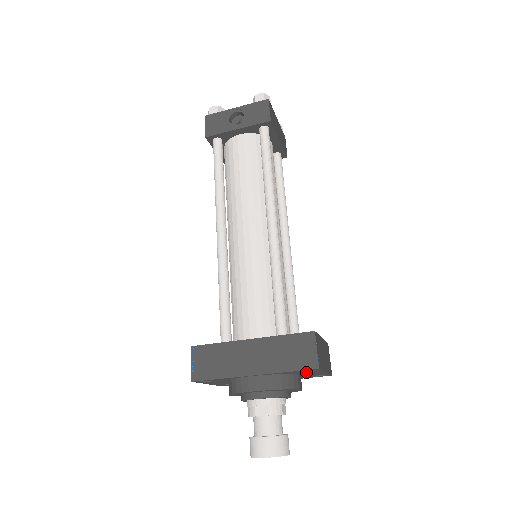
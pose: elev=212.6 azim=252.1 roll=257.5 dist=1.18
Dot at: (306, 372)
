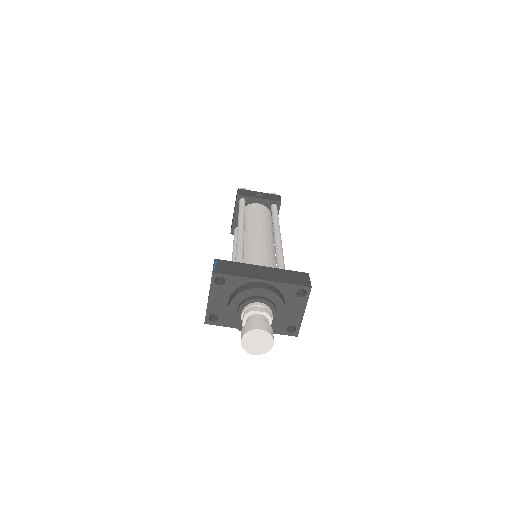
Dot at: (296, 299)
